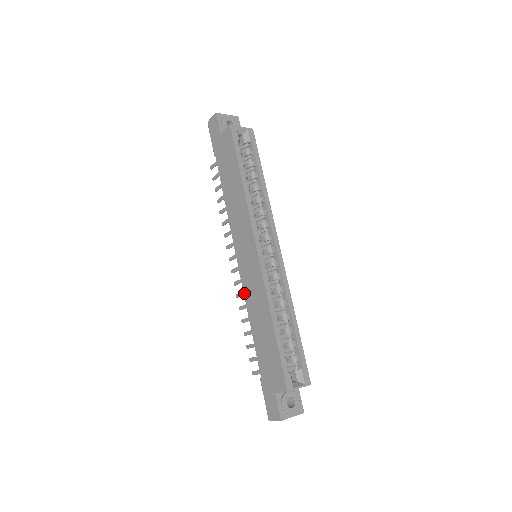
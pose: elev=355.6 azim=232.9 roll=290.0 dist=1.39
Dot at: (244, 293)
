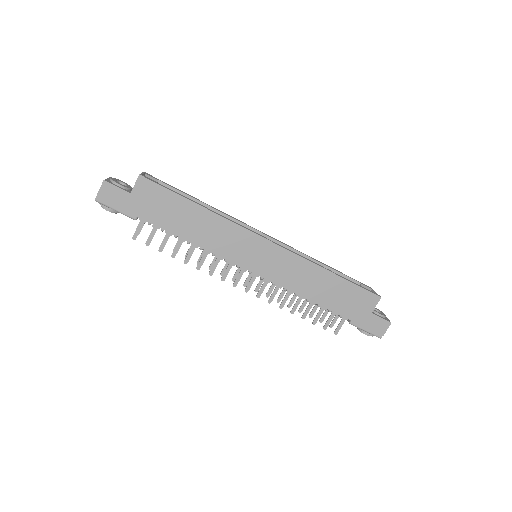
Dot at: (282, 286)
